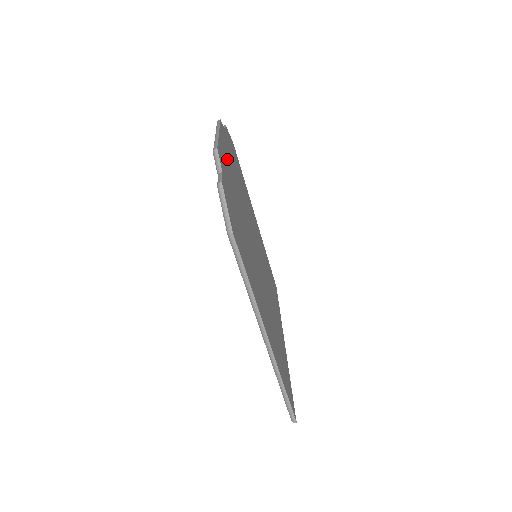
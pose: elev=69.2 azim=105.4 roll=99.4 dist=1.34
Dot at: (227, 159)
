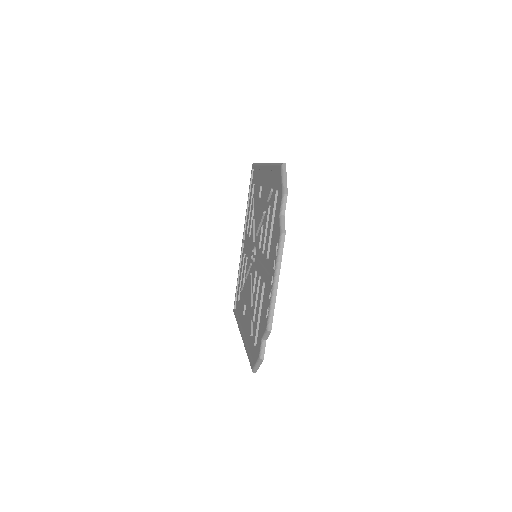
Dot at: occluded
